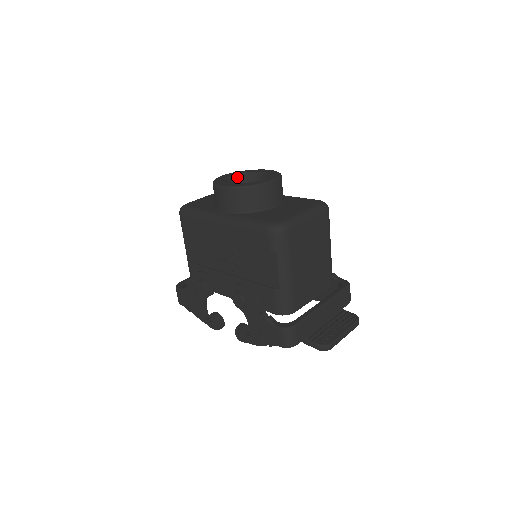
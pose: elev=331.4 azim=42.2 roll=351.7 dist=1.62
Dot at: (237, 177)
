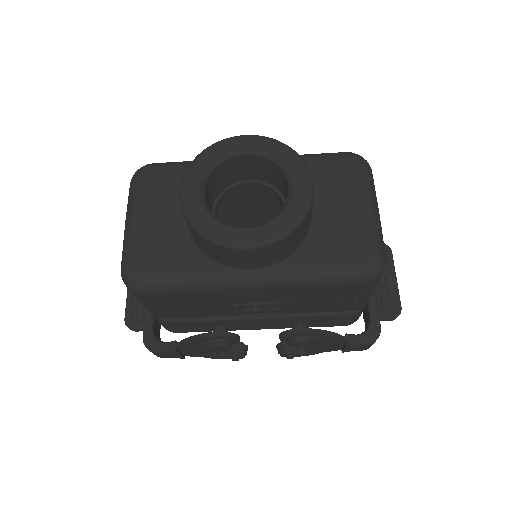
Dot at: (206, 182)
